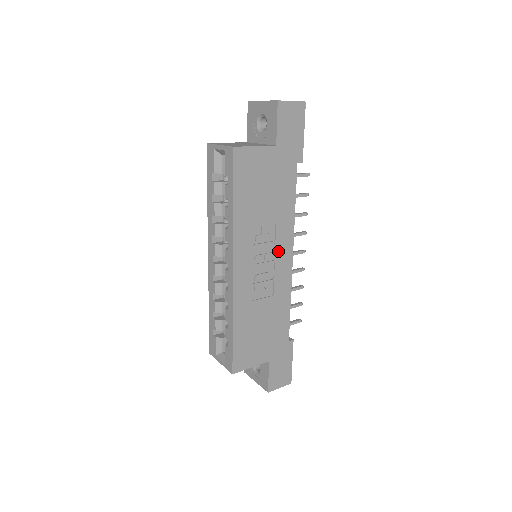
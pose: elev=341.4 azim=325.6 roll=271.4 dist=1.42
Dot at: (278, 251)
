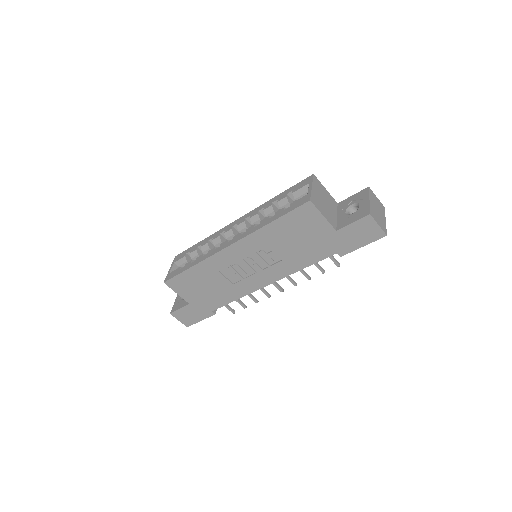
Dot at: (265, 272)
